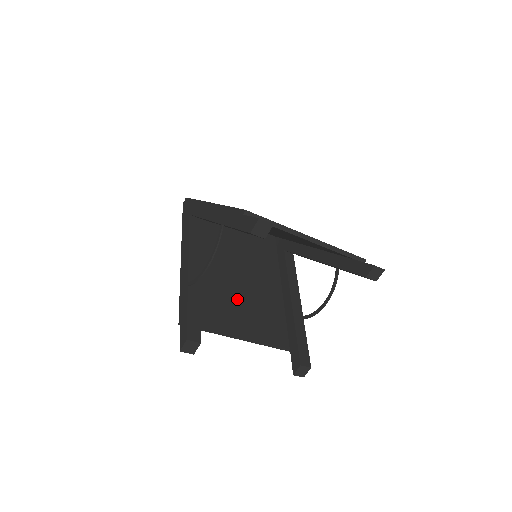
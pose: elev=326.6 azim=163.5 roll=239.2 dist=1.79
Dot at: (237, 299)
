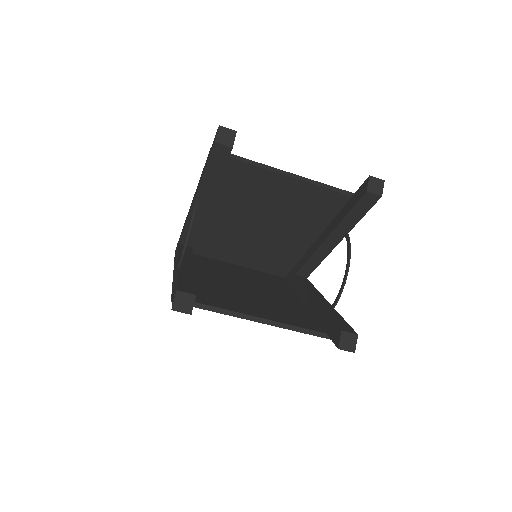
Dot at: (245, 297)
